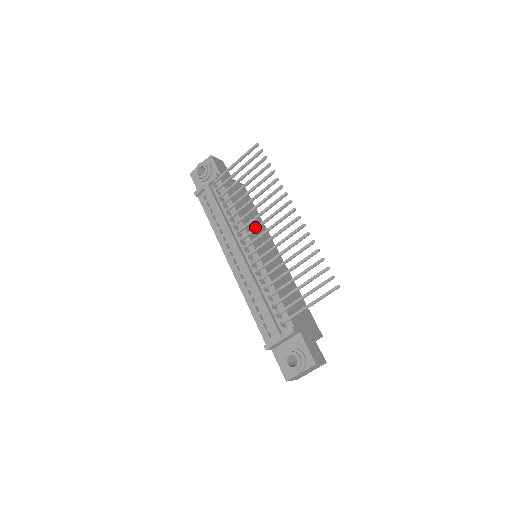
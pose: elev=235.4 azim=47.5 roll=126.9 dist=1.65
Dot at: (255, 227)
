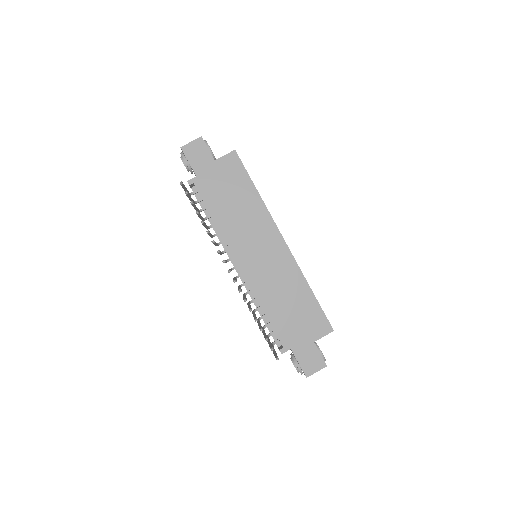
Dot at: occluded
